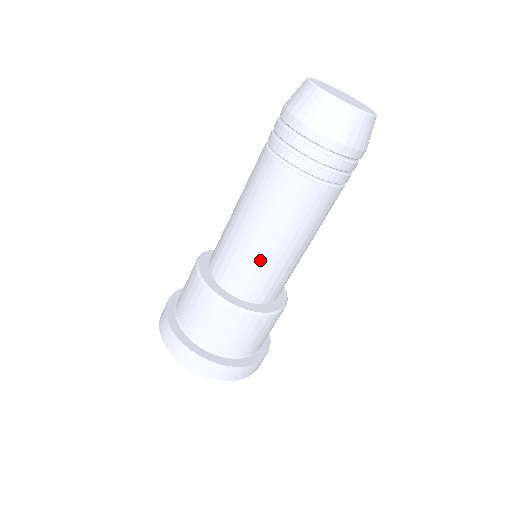
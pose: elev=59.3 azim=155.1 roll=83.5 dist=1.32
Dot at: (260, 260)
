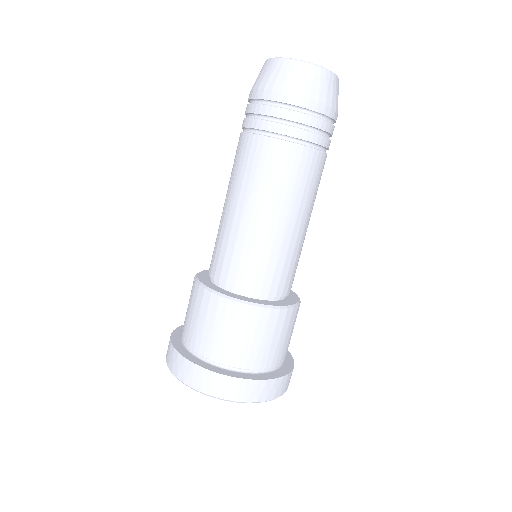
Dot at: (272, 246)
